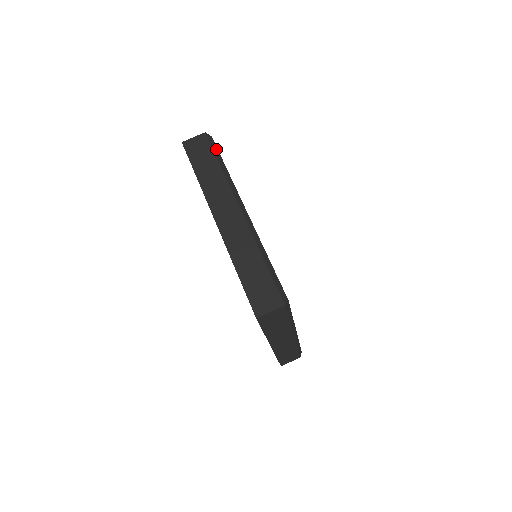
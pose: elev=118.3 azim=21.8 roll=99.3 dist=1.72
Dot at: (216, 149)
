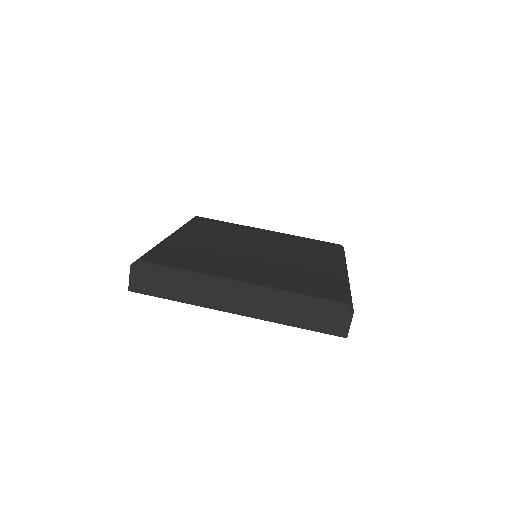
Dot at: (156, 266)
